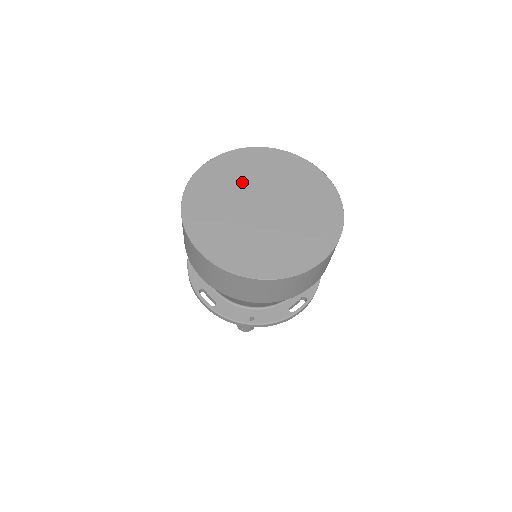
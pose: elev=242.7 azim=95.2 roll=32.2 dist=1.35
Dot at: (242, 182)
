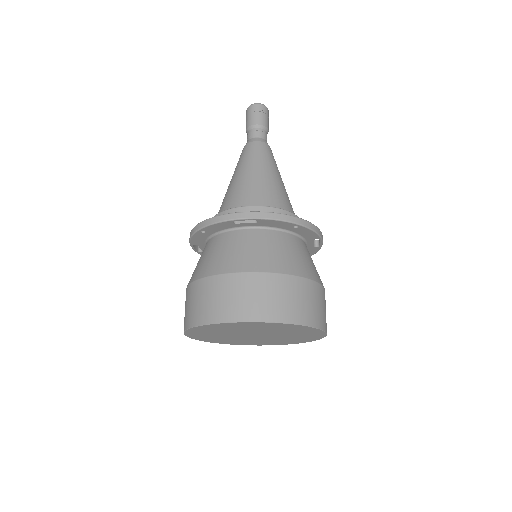
Dot at: (254, 330)
